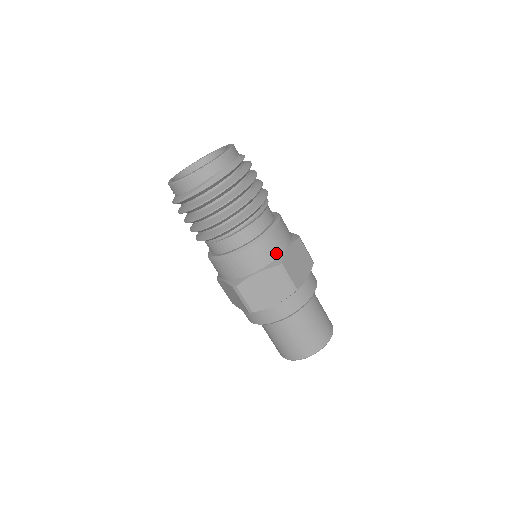
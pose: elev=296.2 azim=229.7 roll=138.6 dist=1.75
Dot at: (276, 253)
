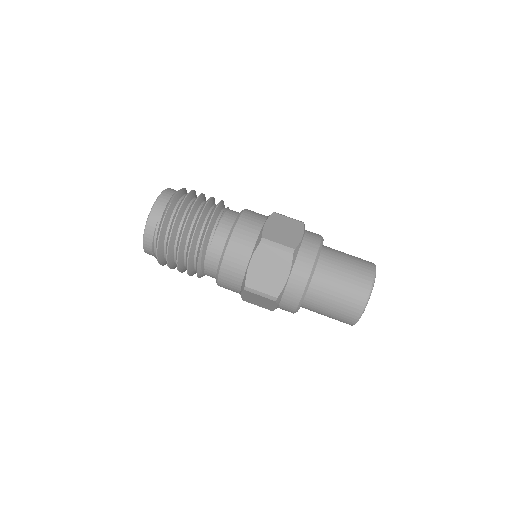
Dot at: occluded
